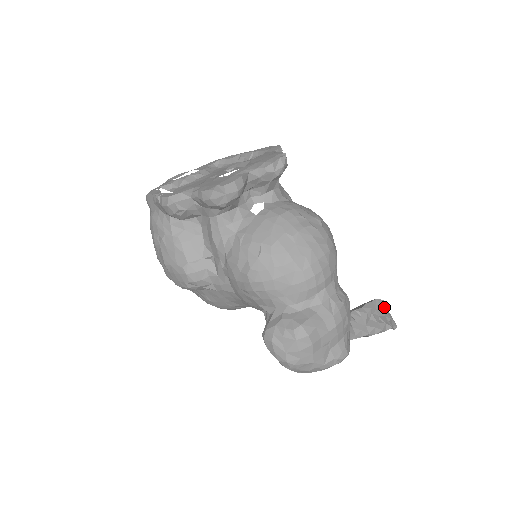
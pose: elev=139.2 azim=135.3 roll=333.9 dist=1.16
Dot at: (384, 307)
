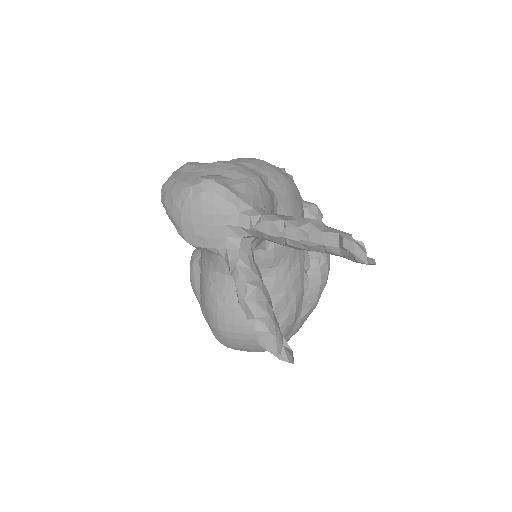
Dot at: occluded
